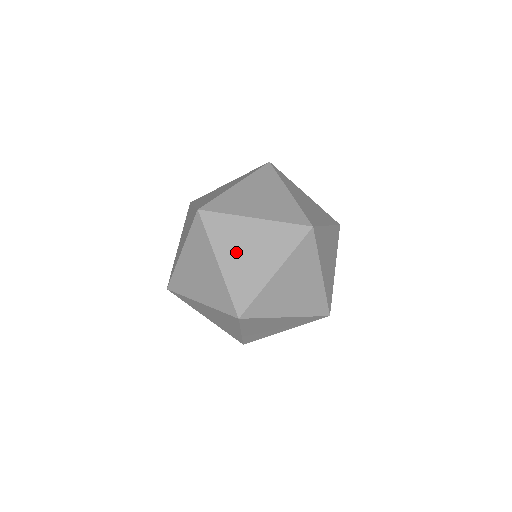
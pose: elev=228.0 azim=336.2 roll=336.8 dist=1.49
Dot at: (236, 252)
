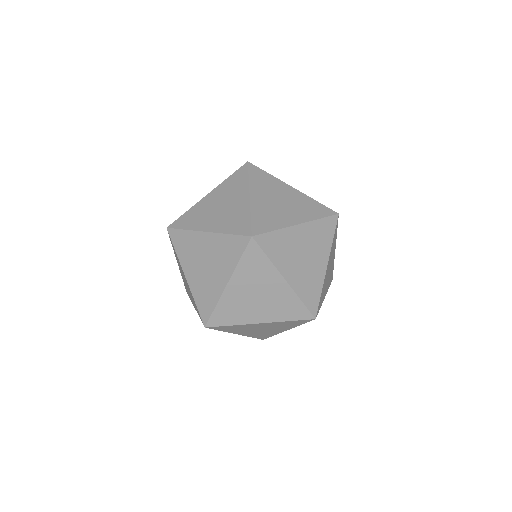
Dot at: (269, 197)
